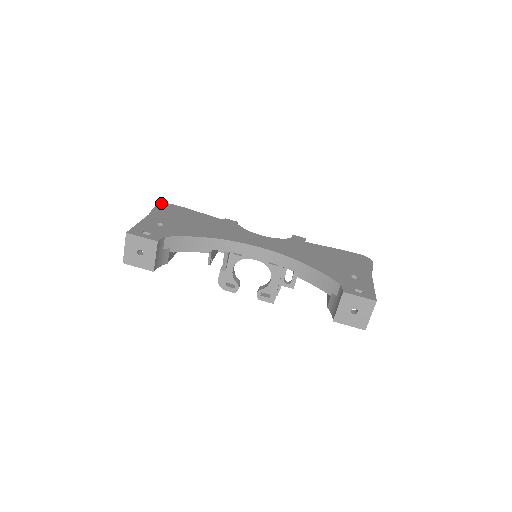
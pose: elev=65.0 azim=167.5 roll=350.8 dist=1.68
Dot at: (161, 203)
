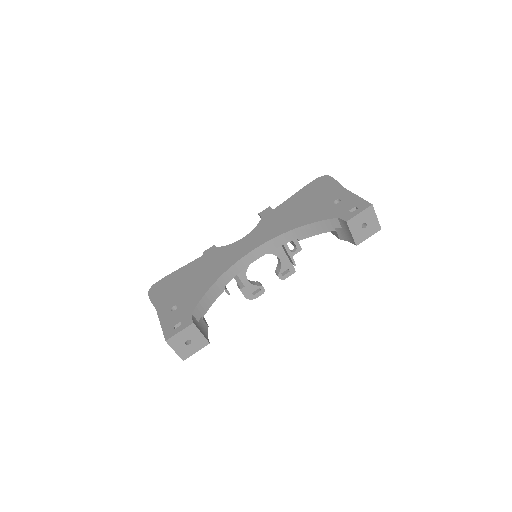
Dot at: (149, 291)
